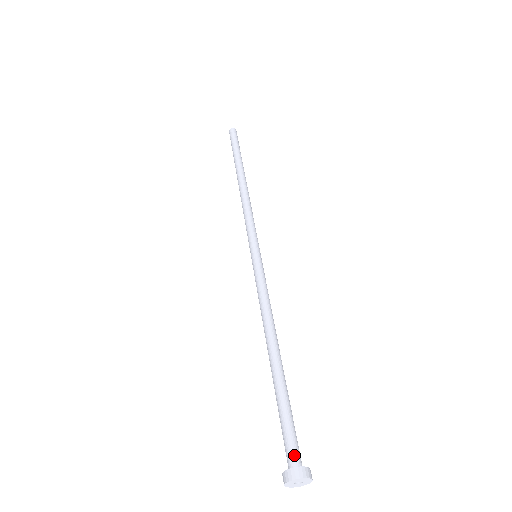
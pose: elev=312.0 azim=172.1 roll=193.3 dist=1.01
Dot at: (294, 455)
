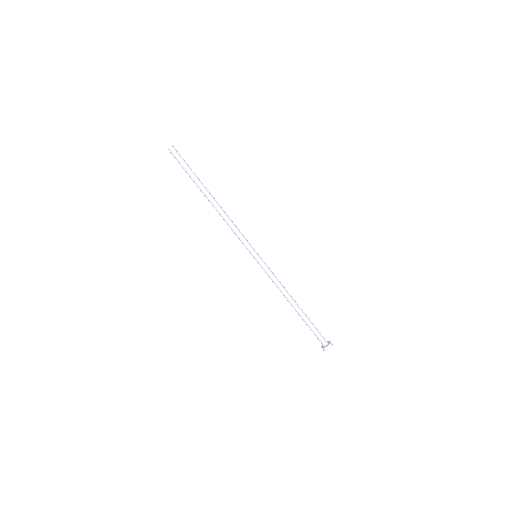
Dot at: (323, 342)
